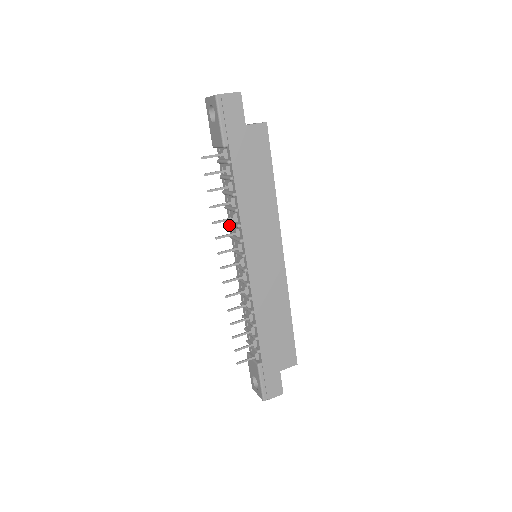
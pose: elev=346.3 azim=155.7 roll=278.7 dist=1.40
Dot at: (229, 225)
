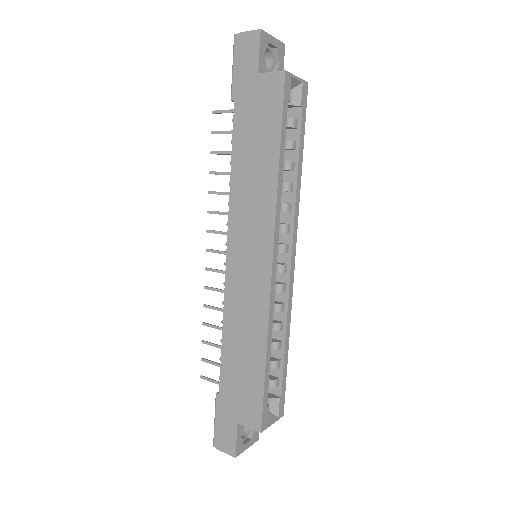
Dot at: occluded
